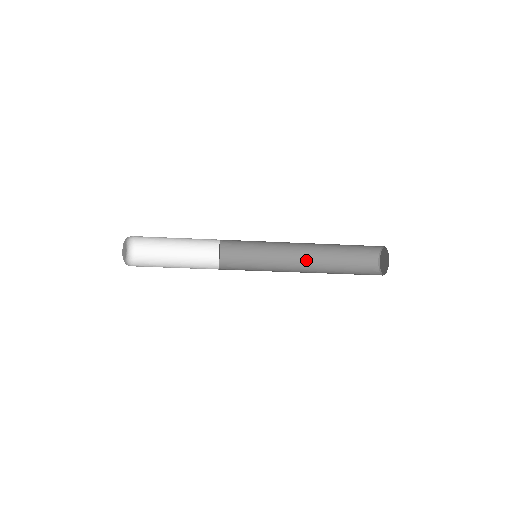
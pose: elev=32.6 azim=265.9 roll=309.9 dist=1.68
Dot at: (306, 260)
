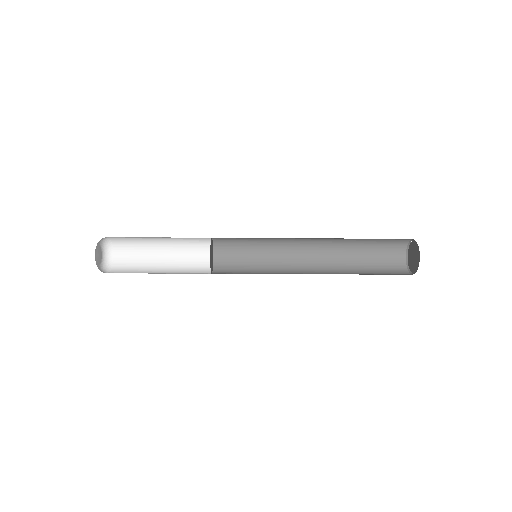
Dot at: (318, 265)
